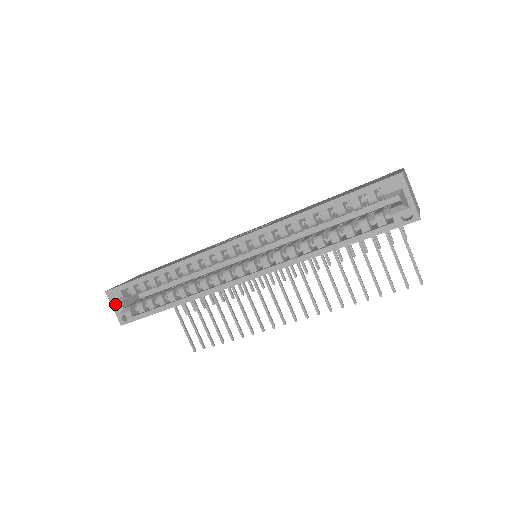
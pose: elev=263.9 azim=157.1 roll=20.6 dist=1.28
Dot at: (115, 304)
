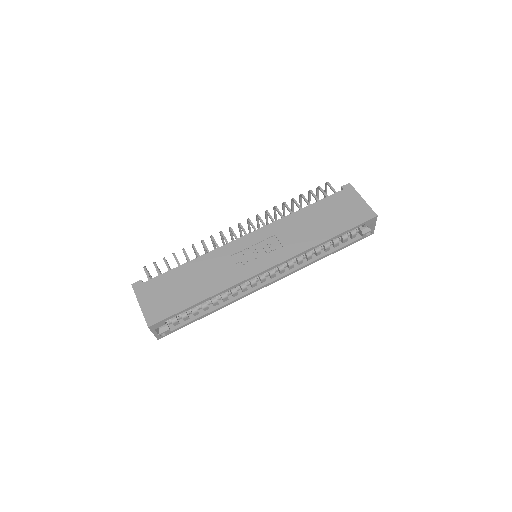
Dot at: (156, 331)
